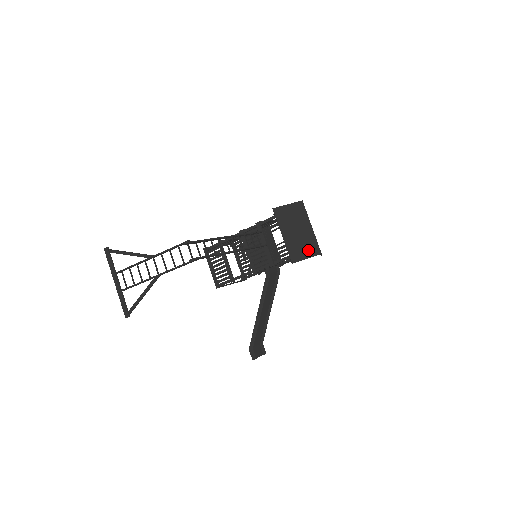
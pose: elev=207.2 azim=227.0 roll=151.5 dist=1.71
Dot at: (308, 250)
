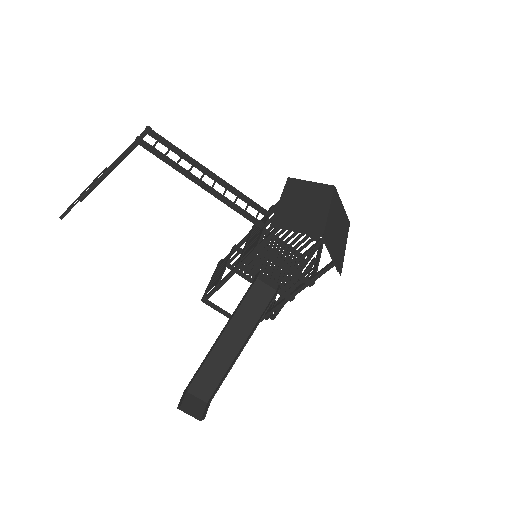
Dot at: (305, 225)
